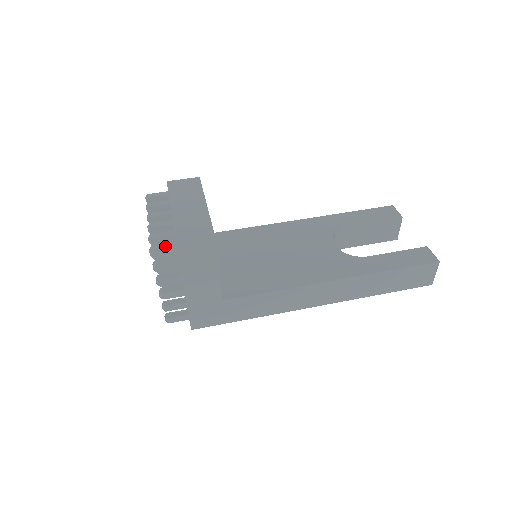
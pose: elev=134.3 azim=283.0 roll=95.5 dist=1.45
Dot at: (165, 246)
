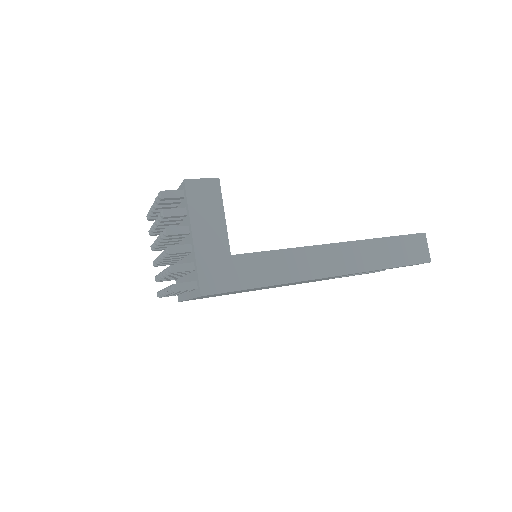
Dot at: (172, 191)
